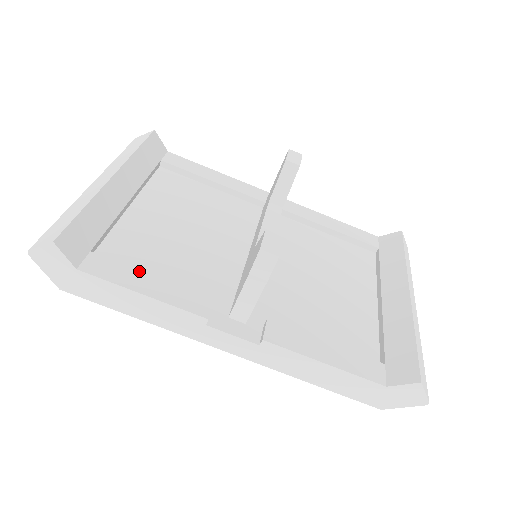
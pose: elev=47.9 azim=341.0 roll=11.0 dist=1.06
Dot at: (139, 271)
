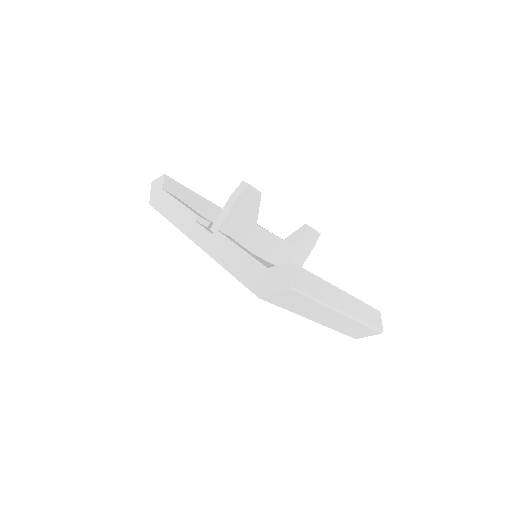
Dot at: (187, 205)
